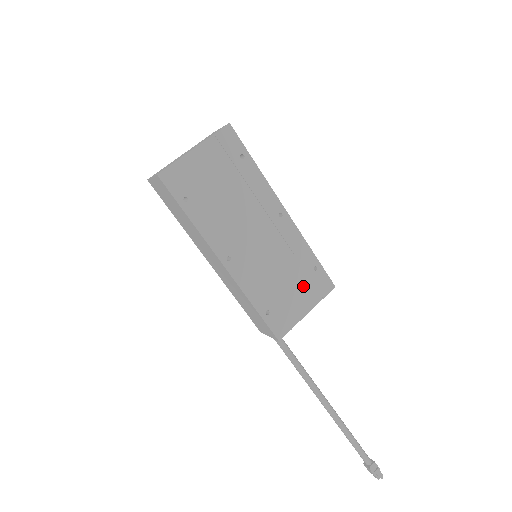
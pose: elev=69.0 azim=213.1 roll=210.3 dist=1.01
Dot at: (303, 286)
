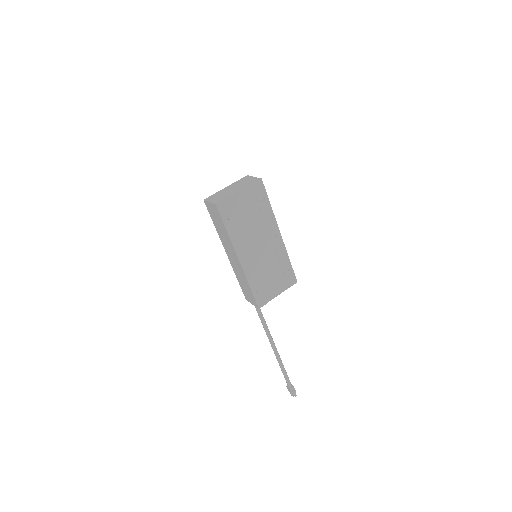
Dot at: (280, 279)
